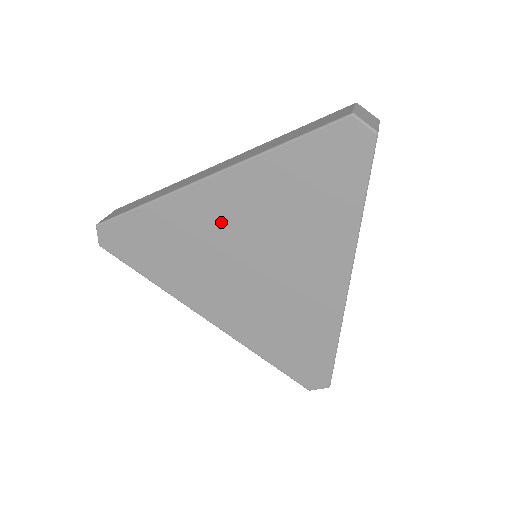
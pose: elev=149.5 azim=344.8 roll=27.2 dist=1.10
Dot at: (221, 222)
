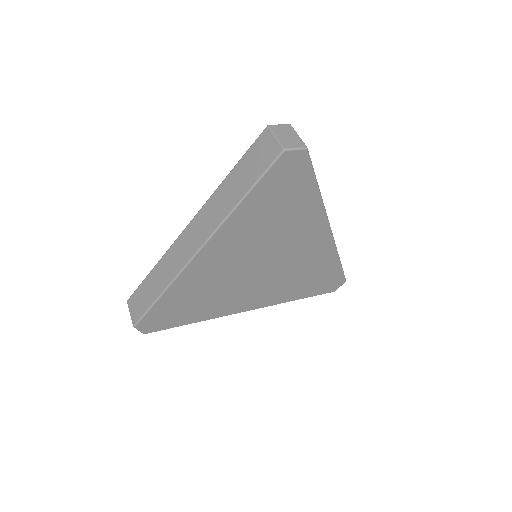
Dot at: (226, 262)
